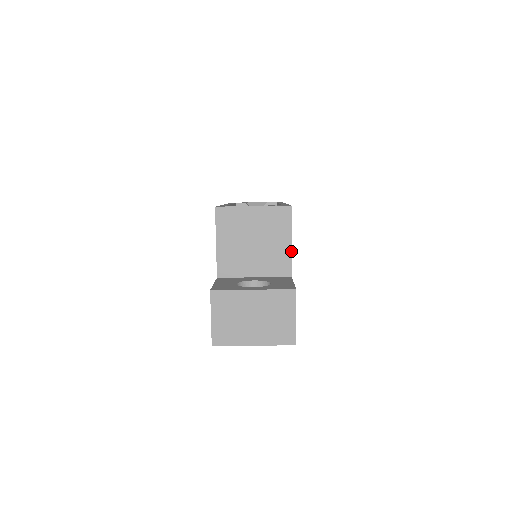
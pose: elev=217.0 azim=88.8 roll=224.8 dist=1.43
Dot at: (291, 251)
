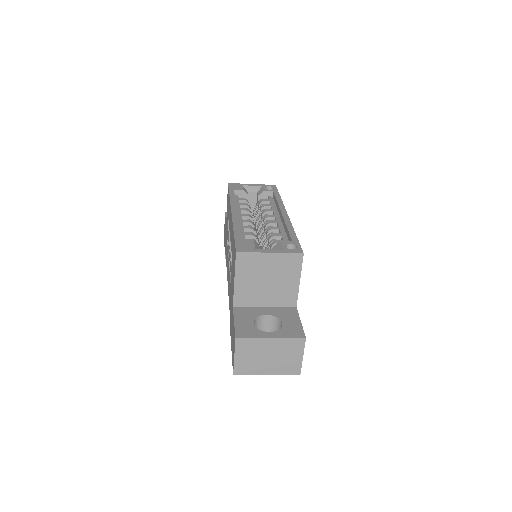
Dot at: occluded
